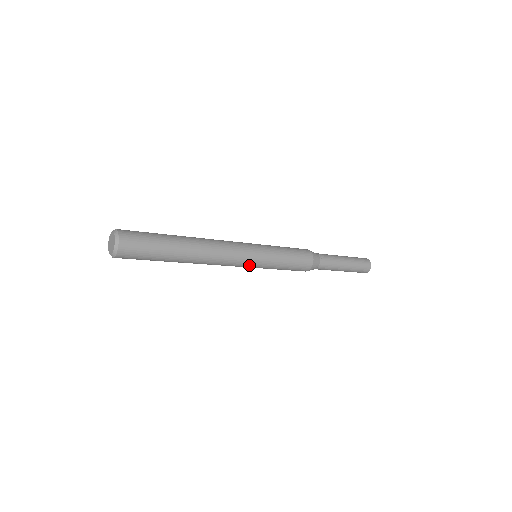
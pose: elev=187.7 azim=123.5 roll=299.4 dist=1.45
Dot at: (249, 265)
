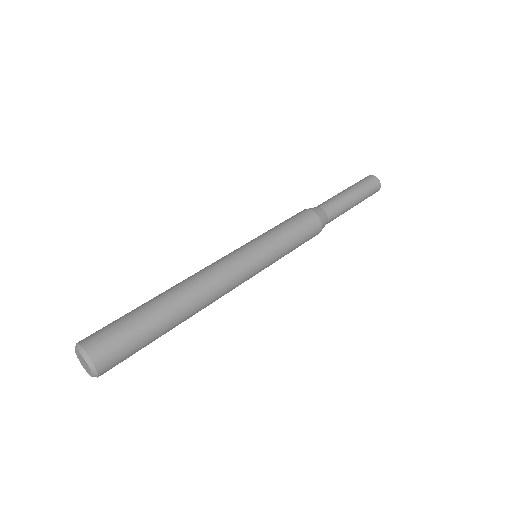
Dot at: occluded
